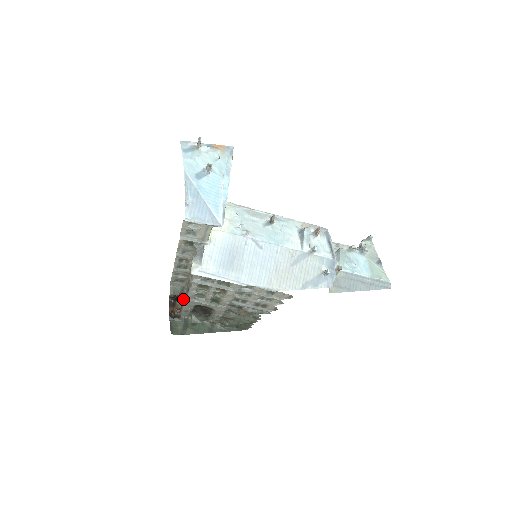
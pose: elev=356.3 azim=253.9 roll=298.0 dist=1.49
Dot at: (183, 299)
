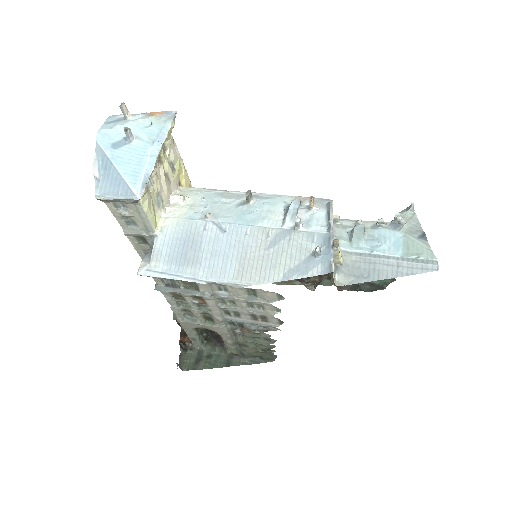
Dot at: occluded
